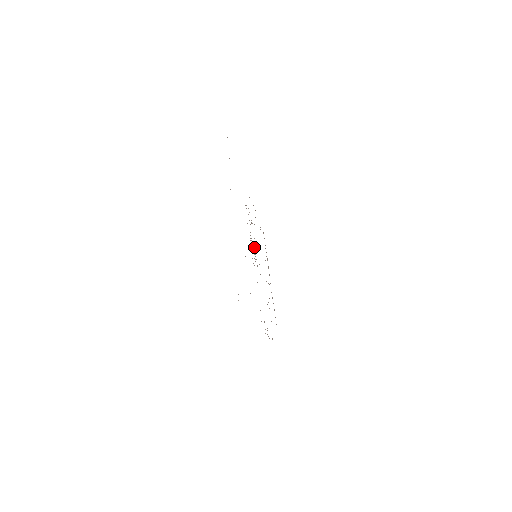
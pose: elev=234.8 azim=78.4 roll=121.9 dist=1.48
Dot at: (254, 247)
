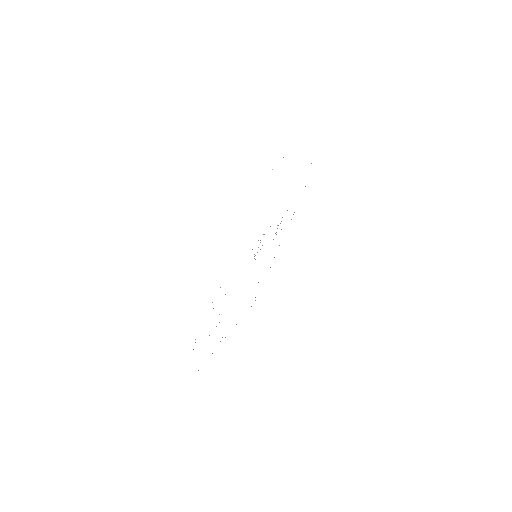
Dot at: occluded
